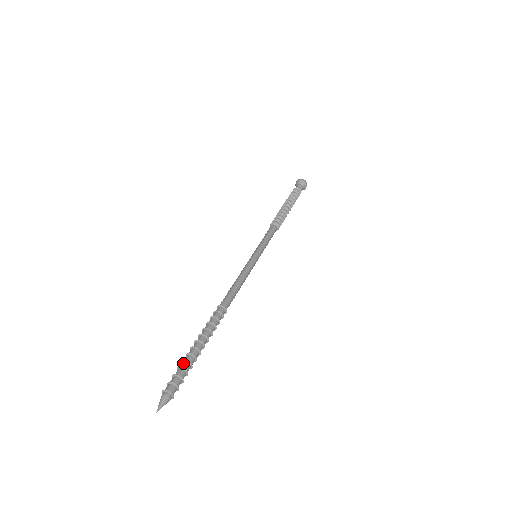
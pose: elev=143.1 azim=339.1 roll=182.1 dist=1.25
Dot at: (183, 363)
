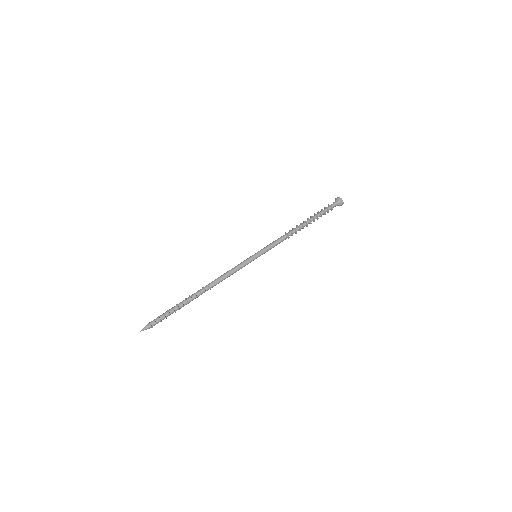
Dot at: (166, 311)
